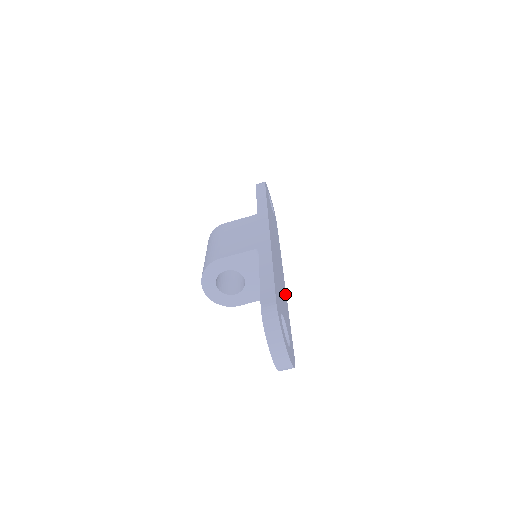
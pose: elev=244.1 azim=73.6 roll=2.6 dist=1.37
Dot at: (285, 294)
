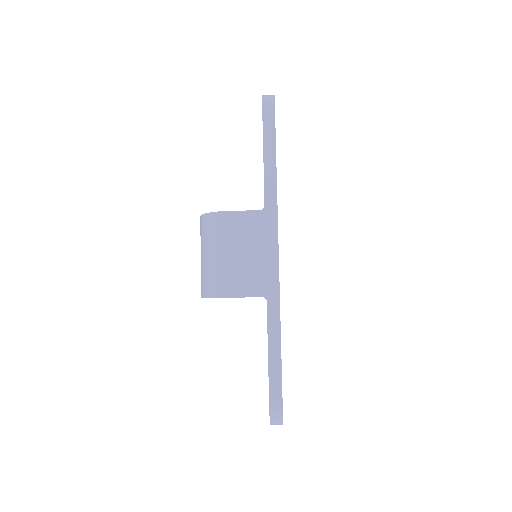
Dot at: occluded
